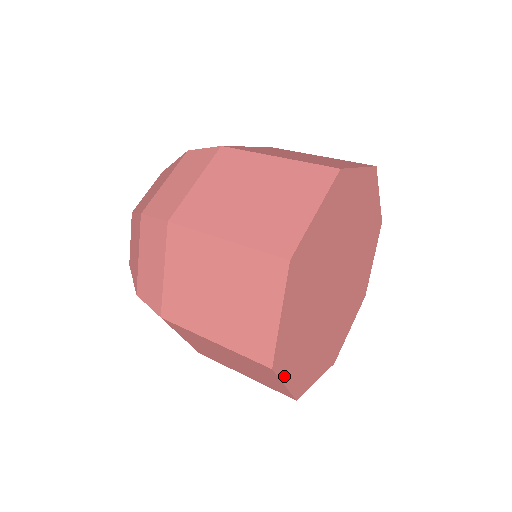
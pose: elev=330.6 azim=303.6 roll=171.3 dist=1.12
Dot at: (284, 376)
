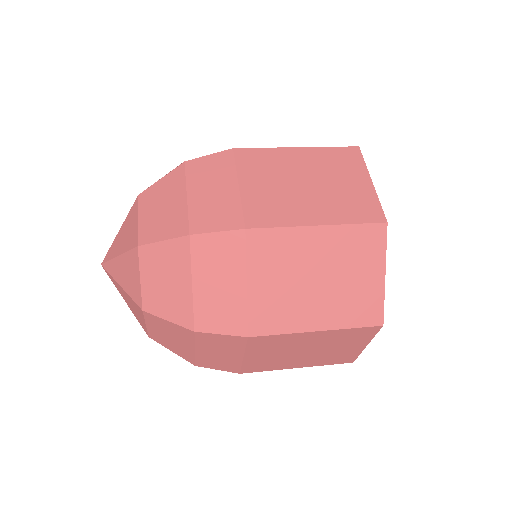
Dot at: occluded
